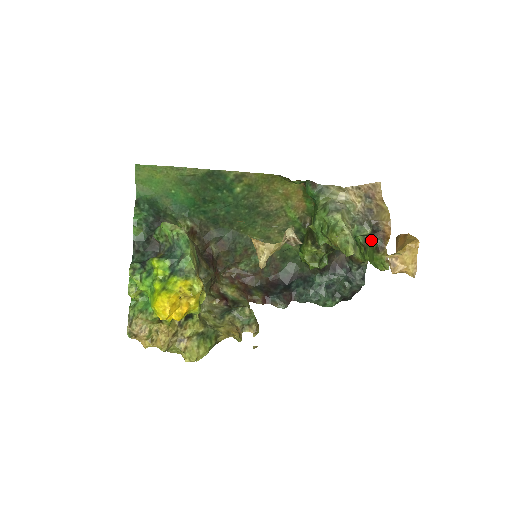
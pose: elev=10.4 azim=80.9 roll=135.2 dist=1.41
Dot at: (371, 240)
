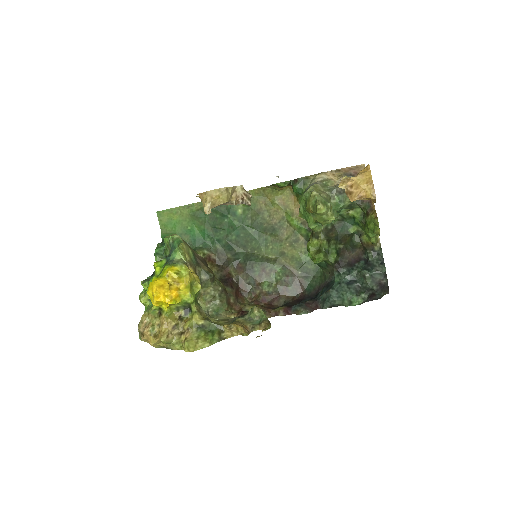
Dot at: (361, 209)
